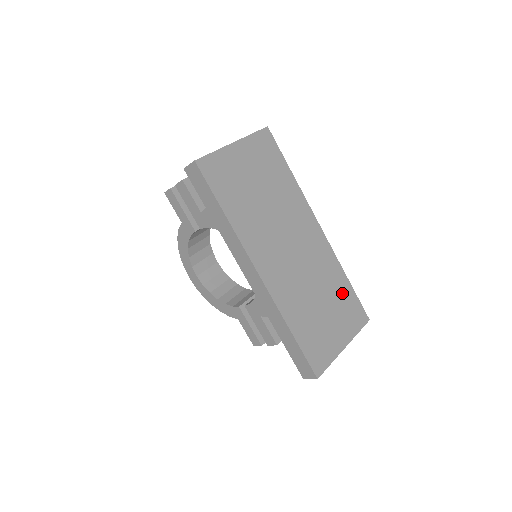
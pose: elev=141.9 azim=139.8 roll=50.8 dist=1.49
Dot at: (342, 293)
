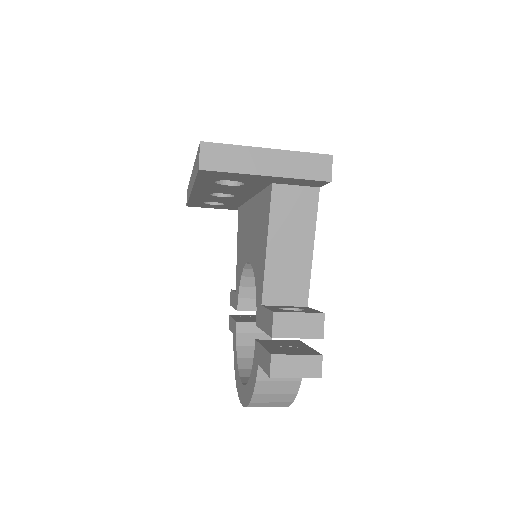
Dot at: occluded
